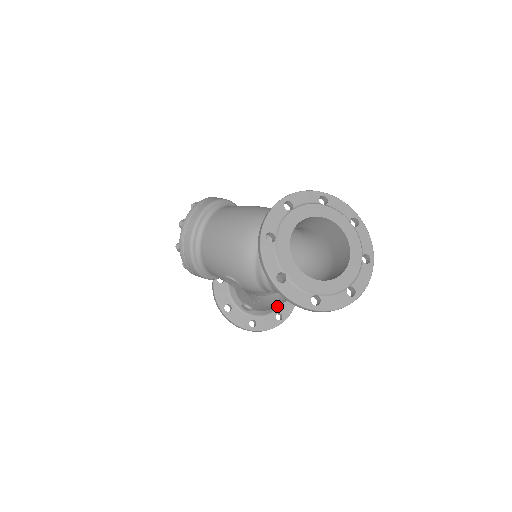
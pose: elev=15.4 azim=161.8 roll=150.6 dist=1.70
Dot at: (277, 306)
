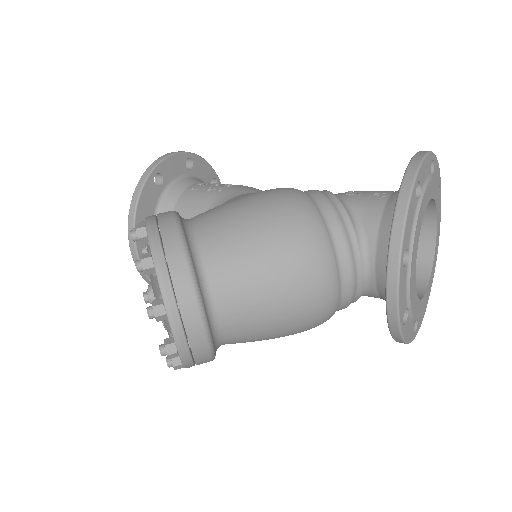
Dot at: occluded
